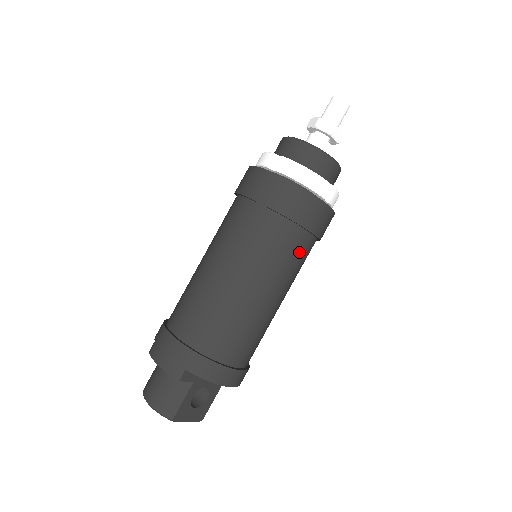
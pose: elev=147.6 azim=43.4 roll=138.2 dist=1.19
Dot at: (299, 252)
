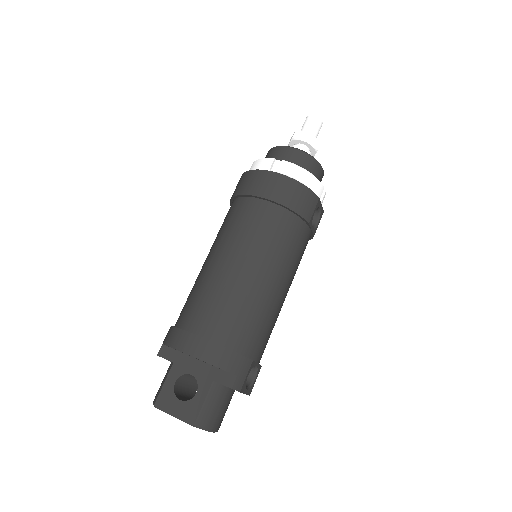
Dot at: (249, 216)
